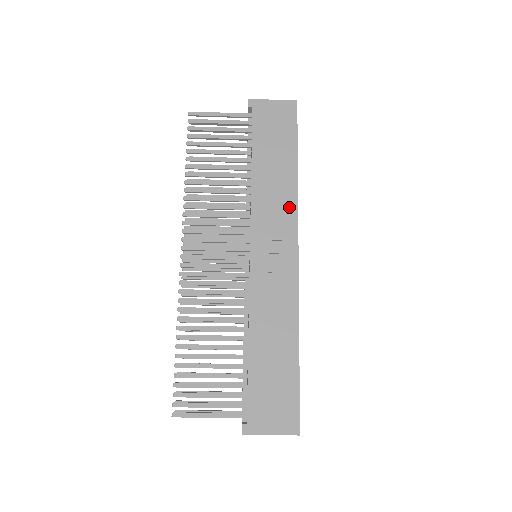
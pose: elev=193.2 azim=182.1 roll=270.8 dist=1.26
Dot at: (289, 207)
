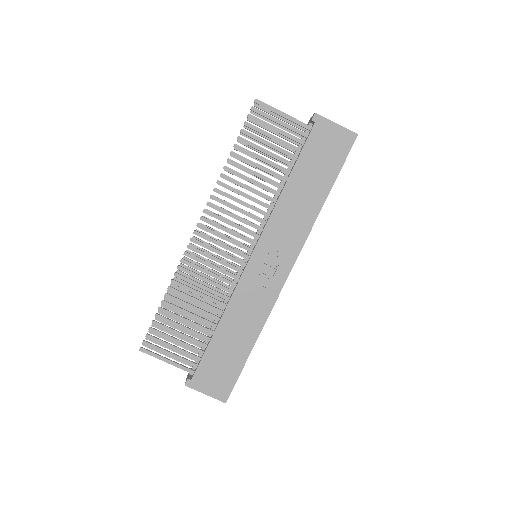
Dot at: (301, 232)
